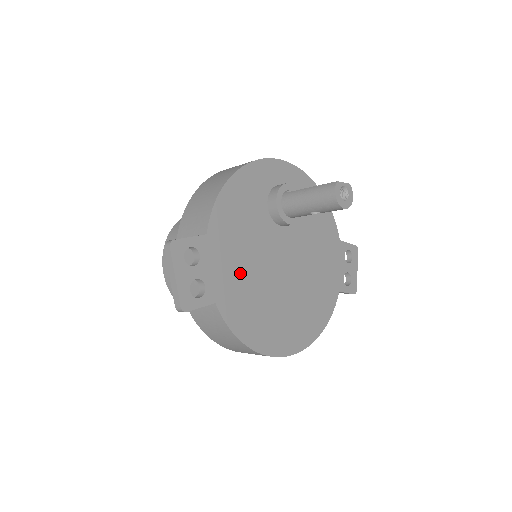
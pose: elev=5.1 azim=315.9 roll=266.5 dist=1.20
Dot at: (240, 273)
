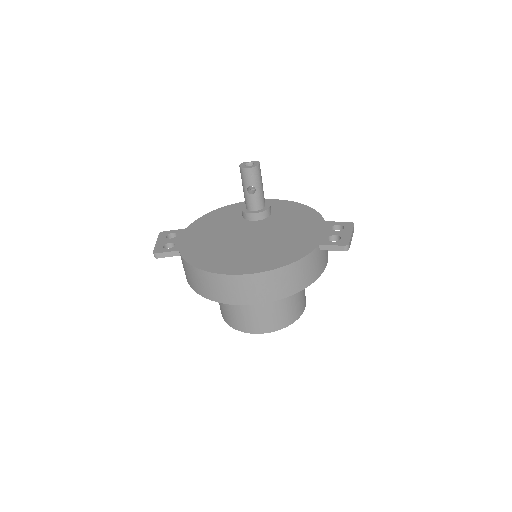
Dot at: (206, 240)
